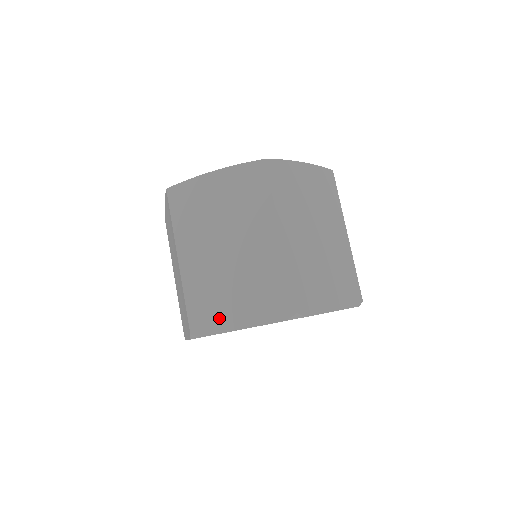
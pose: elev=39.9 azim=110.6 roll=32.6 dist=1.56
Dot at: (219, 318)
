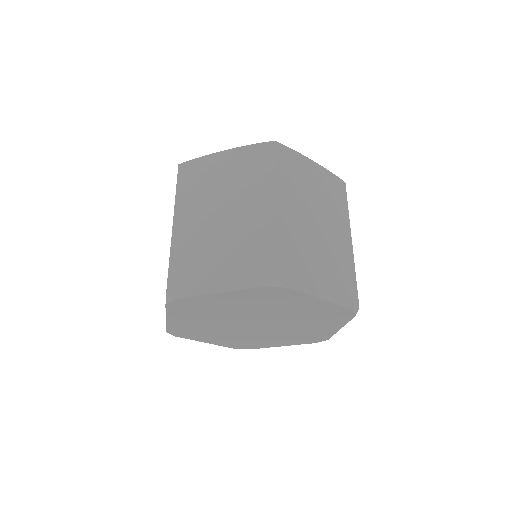
Dot at: (198, 281)
